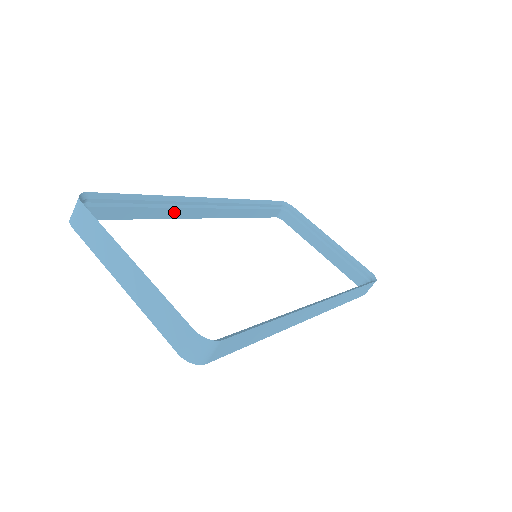
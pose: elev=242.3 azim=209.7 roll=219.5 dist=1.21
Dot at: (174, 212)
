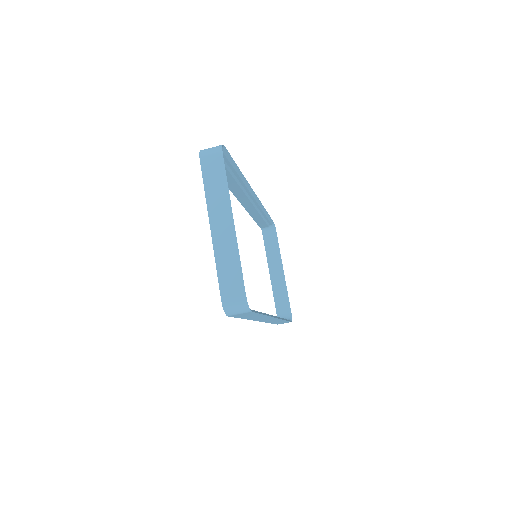
Dot at: (235, 187)
